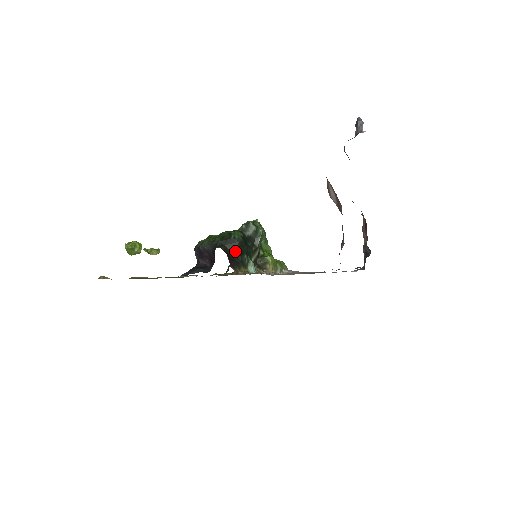
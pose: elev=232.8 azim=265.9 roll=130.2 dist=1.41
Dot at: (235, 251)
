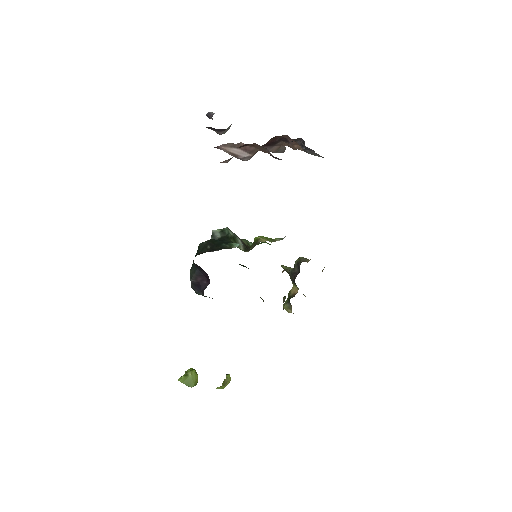
Dot at: (210, 248)
